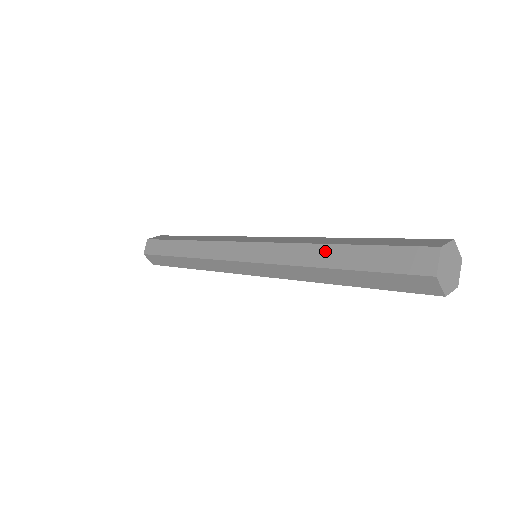
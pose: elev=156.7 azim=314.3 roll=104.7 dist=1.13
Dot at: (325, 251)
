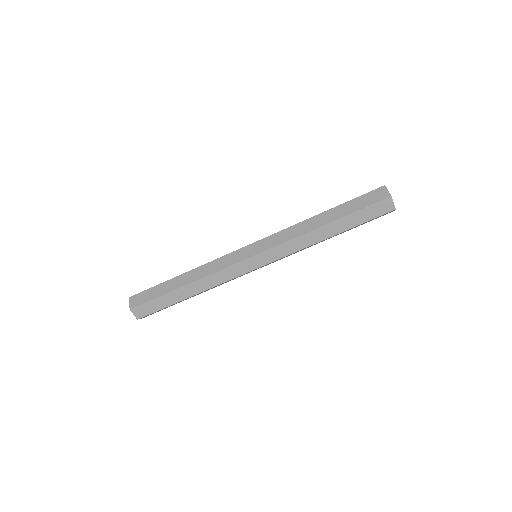
Dot at: (324, 230)
